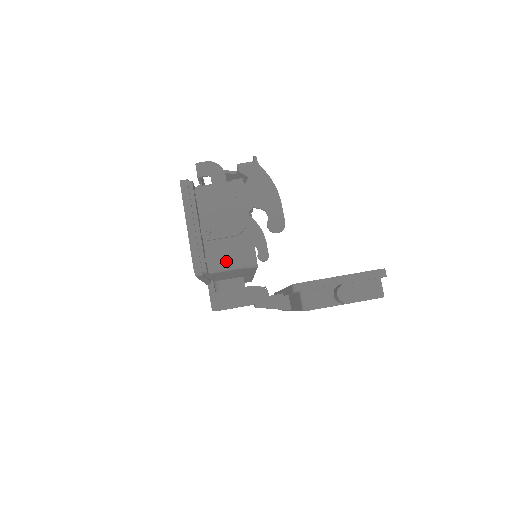
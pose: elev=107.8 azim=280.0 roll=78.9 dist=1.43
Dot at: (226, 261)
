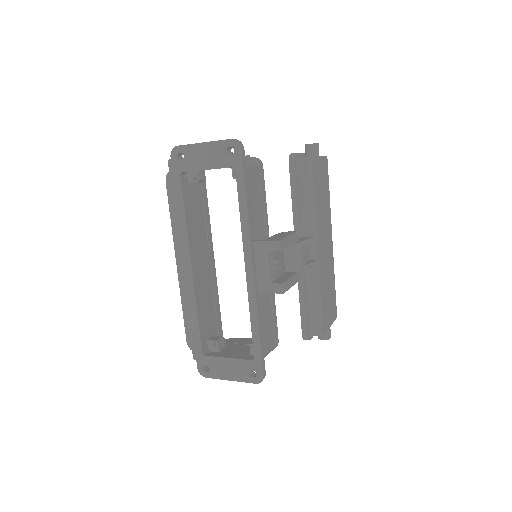
Dot at: (245, 159)
